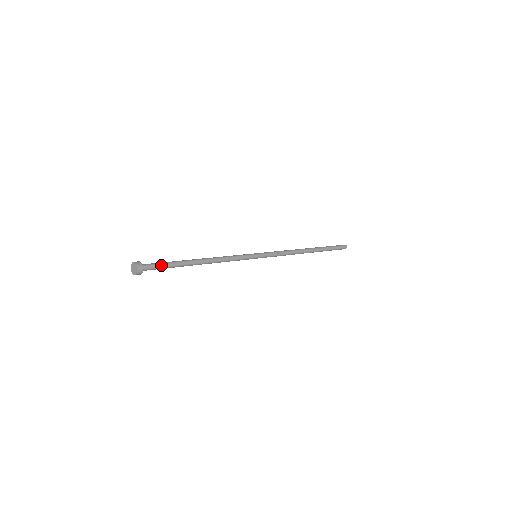
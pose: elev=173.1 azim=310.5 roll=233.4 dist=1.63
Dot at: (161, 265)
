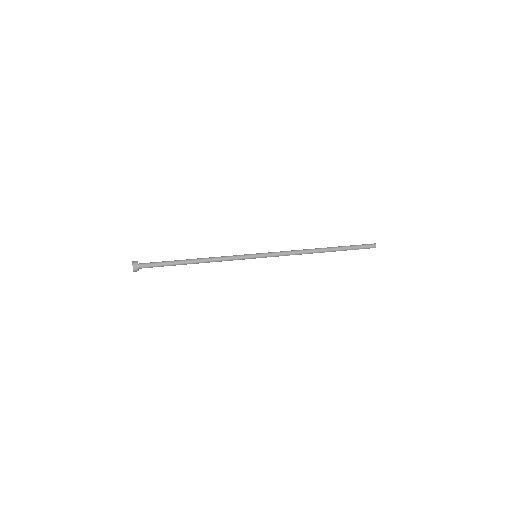
Dot at: (156, 264)
